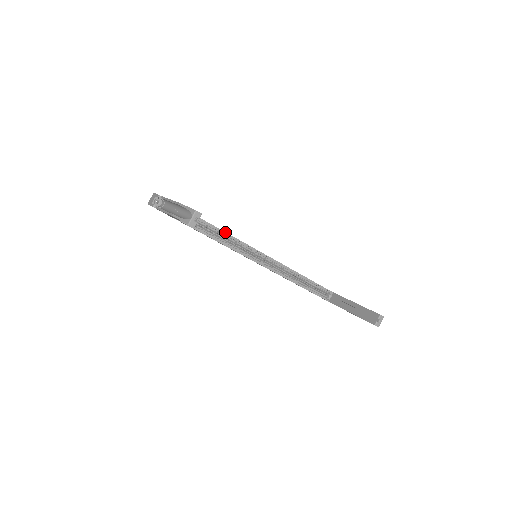
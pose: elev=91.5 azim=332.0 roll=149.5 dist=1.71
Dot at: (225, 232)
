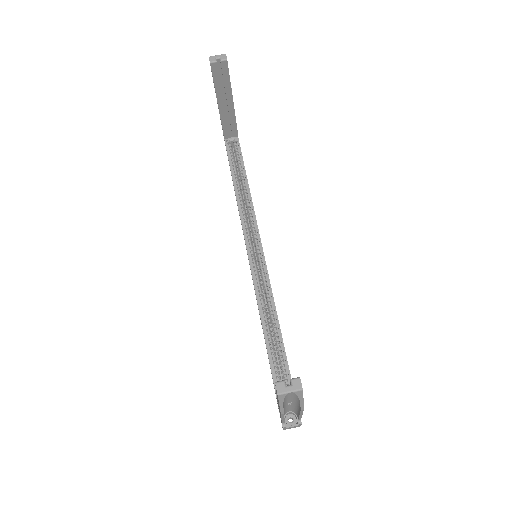
Dot at: (252, 202)
